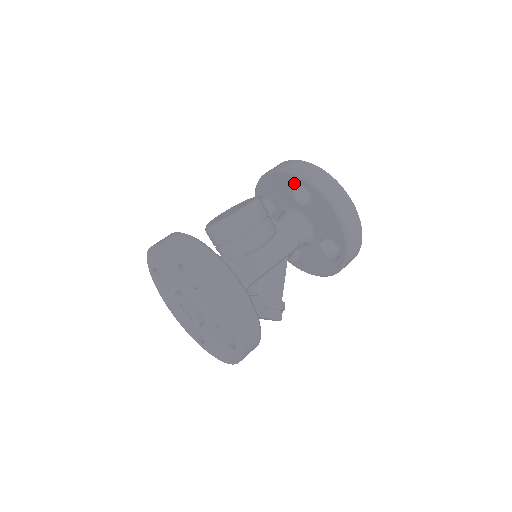
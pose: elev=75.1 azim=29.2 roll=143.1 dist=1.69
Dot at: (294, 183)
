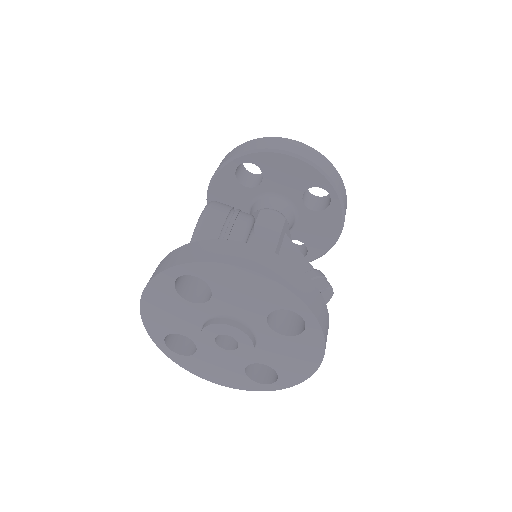
Dot at: (234, 171)
